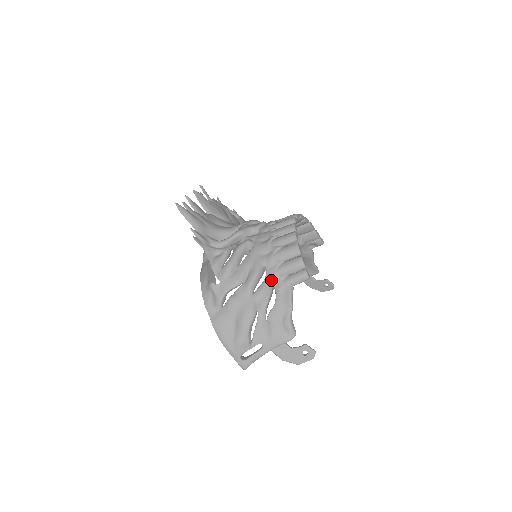
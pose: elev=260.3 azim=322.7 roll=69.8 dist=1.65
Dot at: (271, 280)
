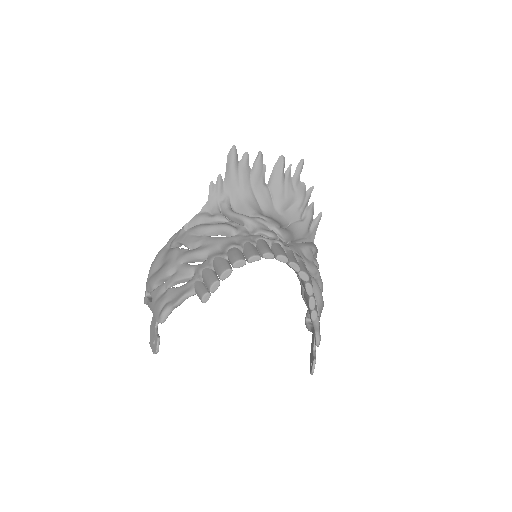
Dot at: (197, 270)
